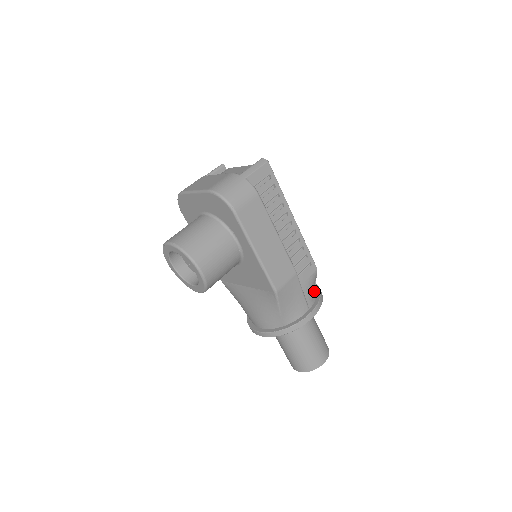
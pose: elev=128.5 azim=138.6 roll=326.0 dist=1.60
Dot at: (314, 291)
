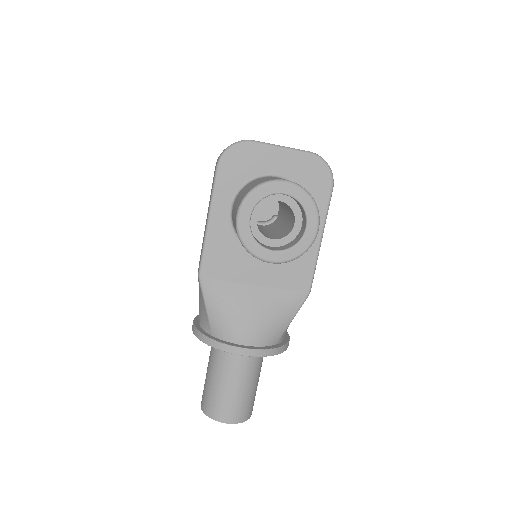
Dot at: occluded
